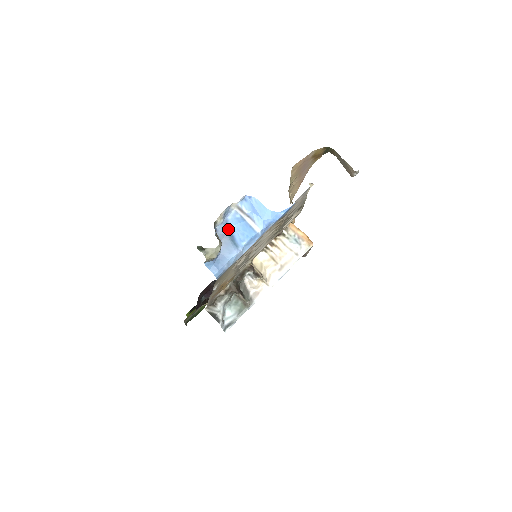
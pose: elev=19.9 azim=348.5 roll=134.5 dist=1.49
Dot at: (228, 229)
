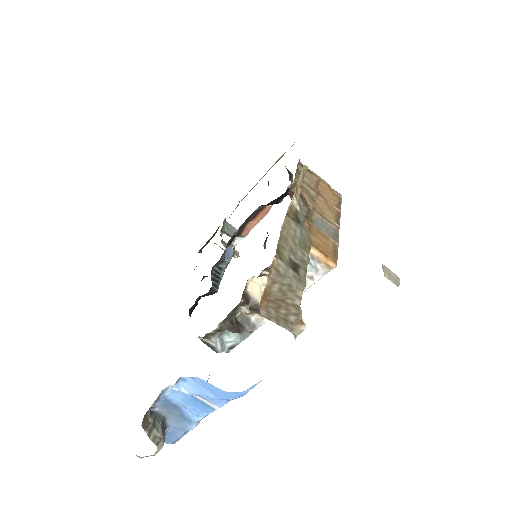
Dot at: (170, 405)
